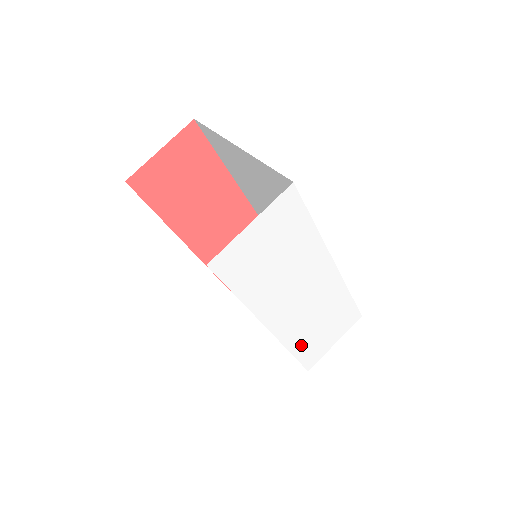
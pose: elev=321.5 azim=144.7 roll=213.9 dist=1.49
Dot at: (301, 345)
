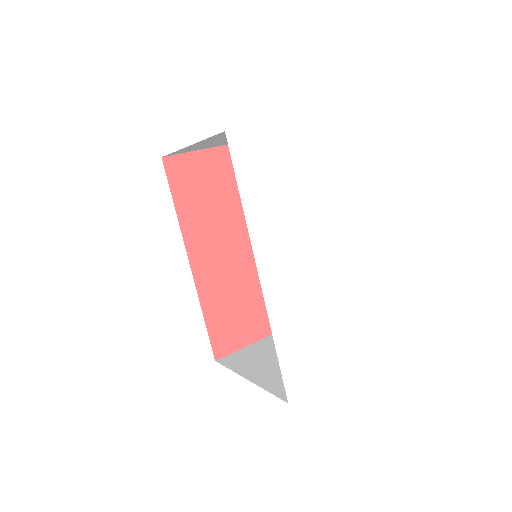
Dot at: (287, 341)
